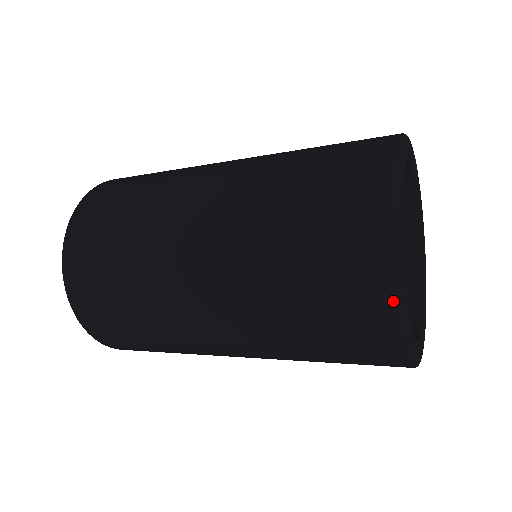
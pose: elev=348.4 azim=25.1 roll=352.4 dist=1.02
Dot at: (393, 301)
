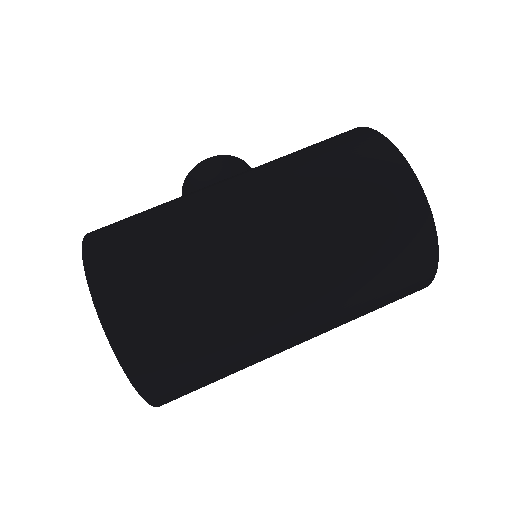
Dot at: (432, 277)
